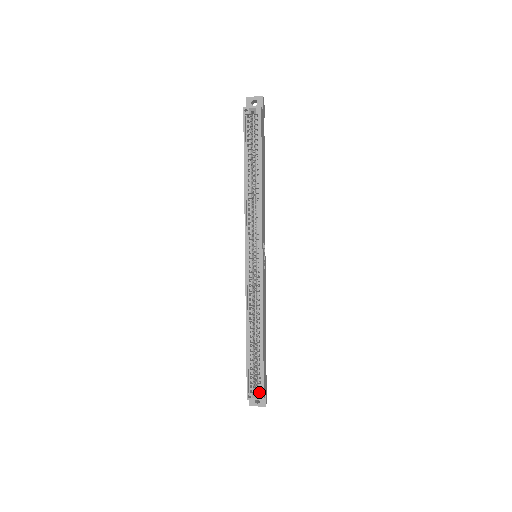
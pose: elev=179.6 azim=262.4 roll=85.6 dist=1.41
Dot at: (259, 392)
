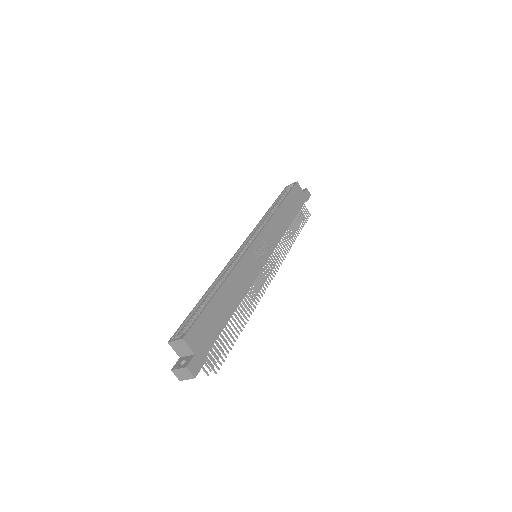
Dot at: occluded
